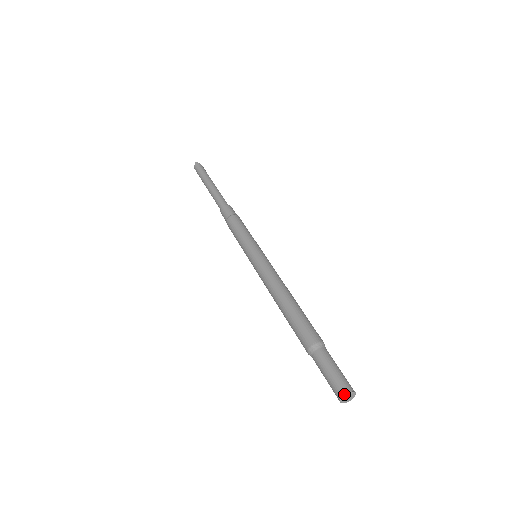
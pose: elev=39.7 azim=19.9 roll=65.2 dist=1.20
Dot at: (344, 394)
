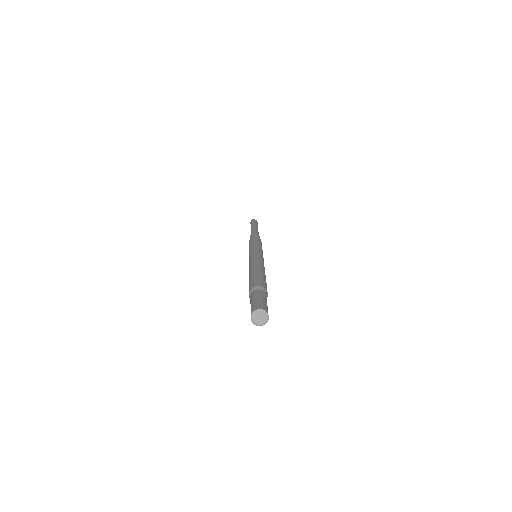
Dot at: (254, 310)
